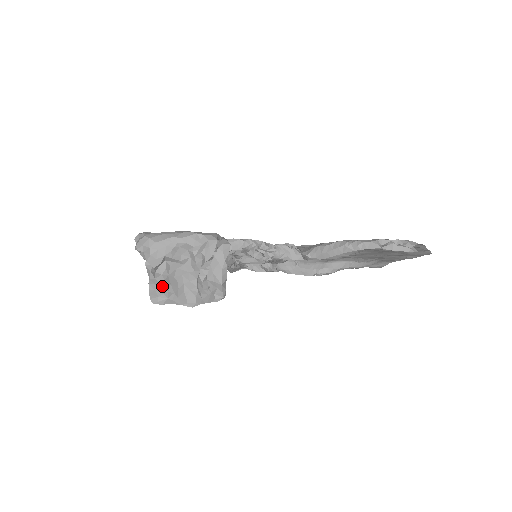
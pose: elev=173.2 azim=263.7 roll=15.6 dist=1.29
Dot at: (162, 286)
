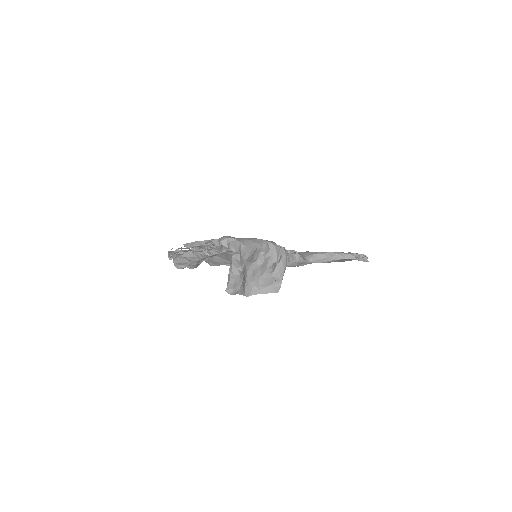
Dot at: (241, 280)
